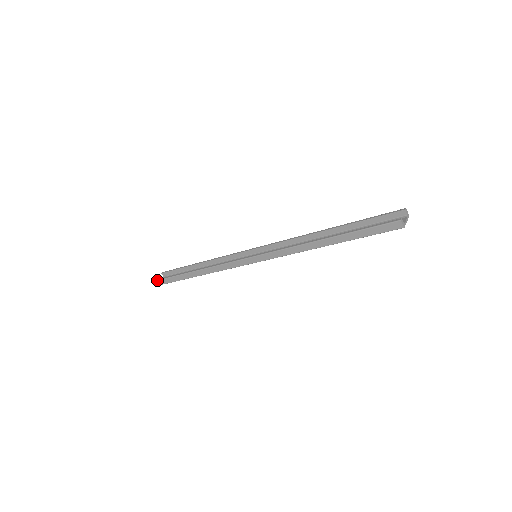
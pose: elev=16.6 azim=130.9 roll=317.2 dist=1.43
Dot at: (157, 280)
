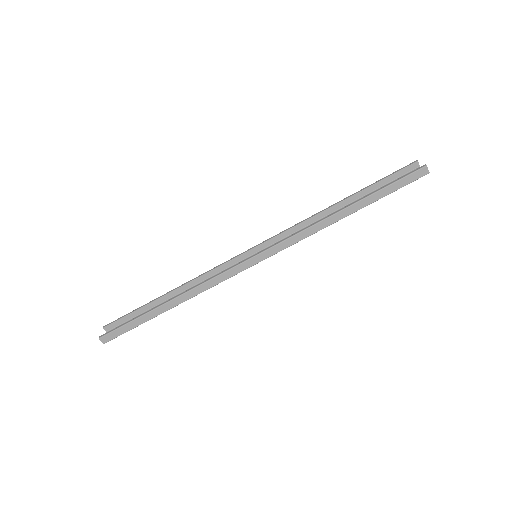
Dot at: (106, 334)
